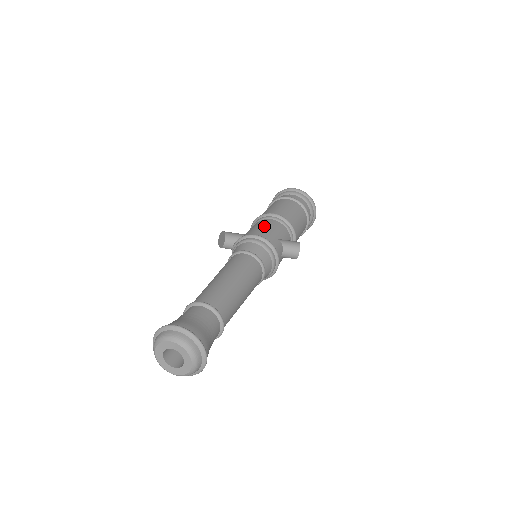
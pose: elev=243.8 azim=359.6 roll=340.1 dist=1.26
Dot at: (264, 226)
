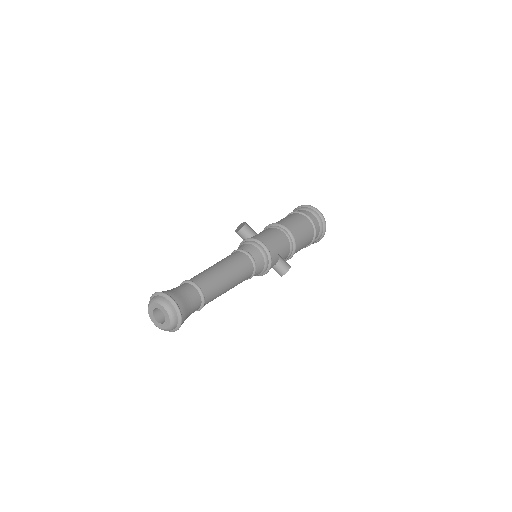
Dot at: (275, 238)
